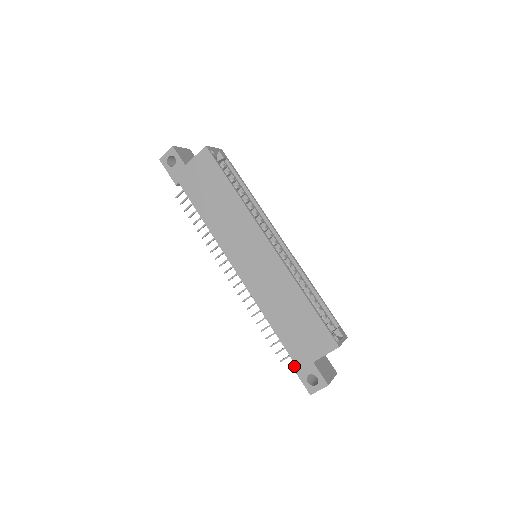
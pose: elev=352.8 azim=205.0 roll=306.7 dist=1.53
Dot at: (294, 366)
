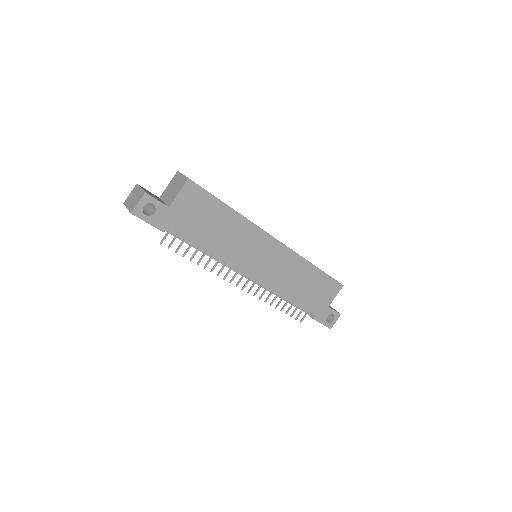
Dot at: (316, 318)
